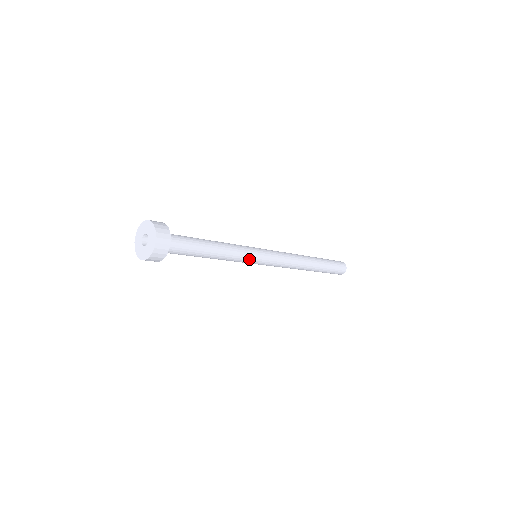
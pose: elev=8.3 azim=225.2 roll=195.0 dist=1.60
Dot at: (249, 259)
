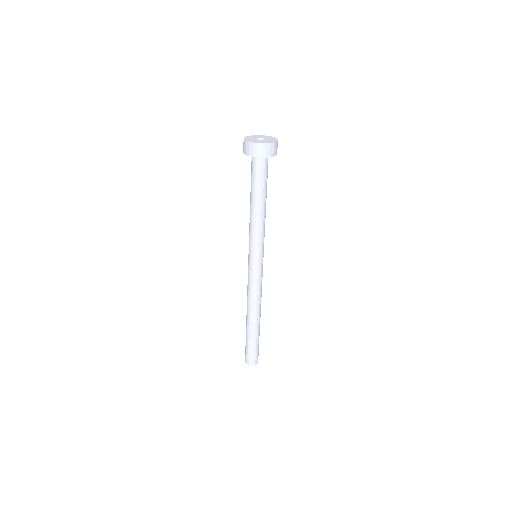
Dot at: occluded
